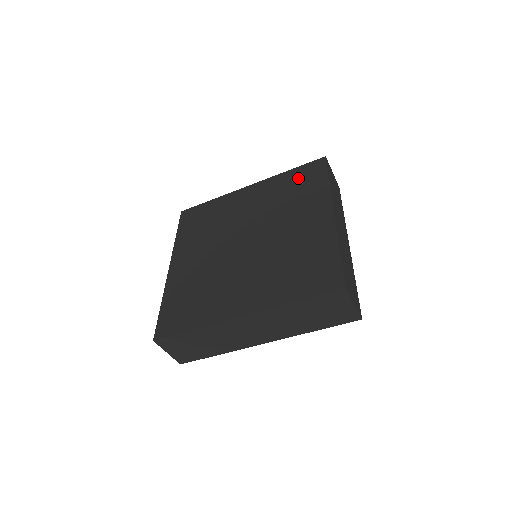
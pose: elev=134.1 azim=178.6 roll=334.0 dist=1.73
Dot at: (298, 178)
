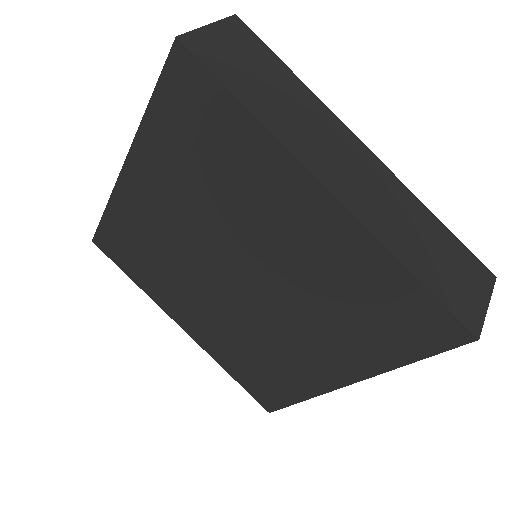
Dot at: (184, 124)
